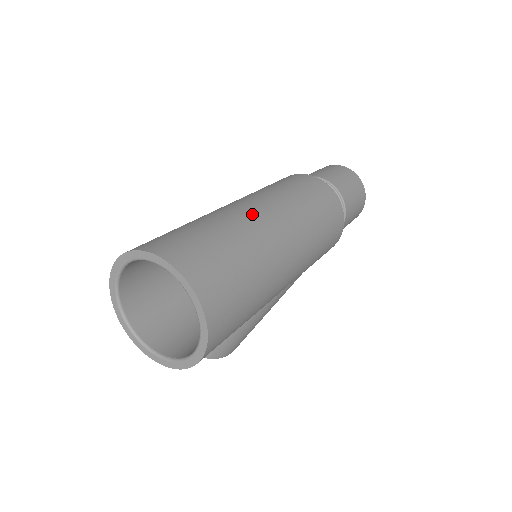
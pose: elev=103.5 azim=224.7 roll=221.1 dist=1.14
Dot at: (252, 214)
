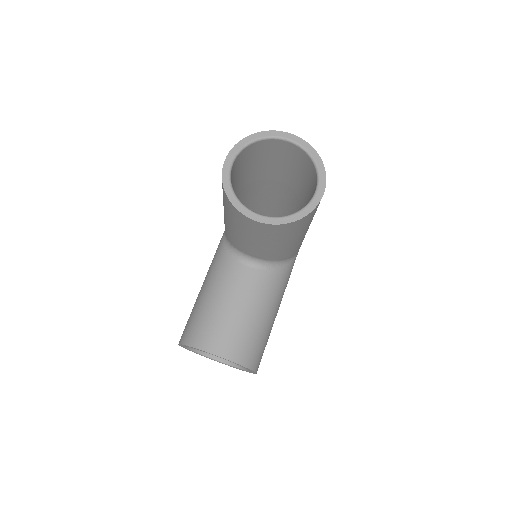
Dot at: occluded
